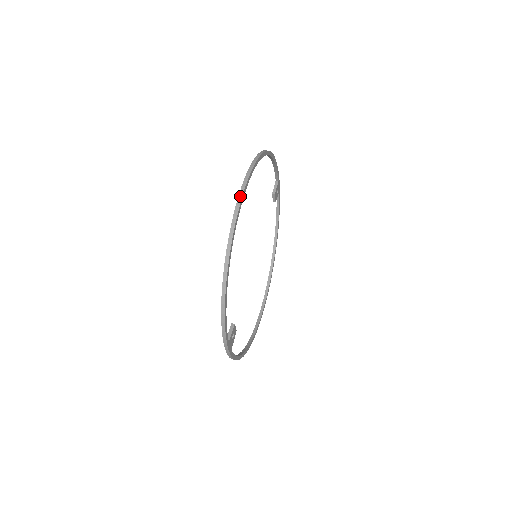
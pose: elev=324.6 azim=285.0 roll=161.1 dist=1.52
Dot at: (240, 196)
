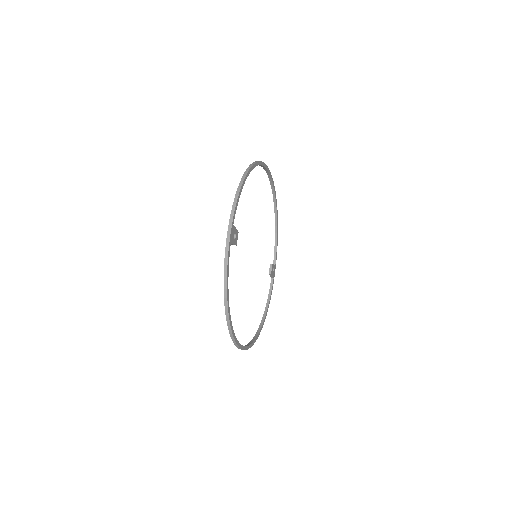
Dot at: occluded
